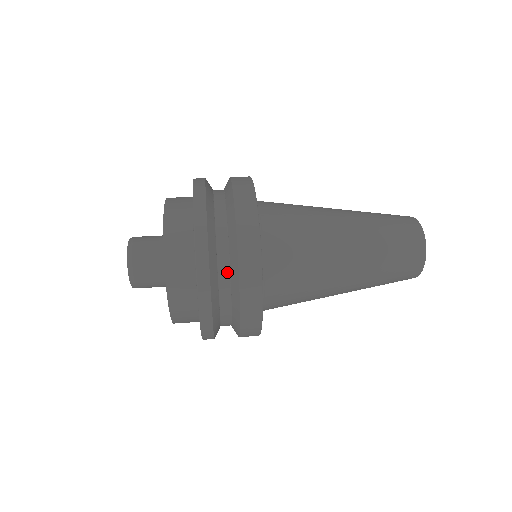
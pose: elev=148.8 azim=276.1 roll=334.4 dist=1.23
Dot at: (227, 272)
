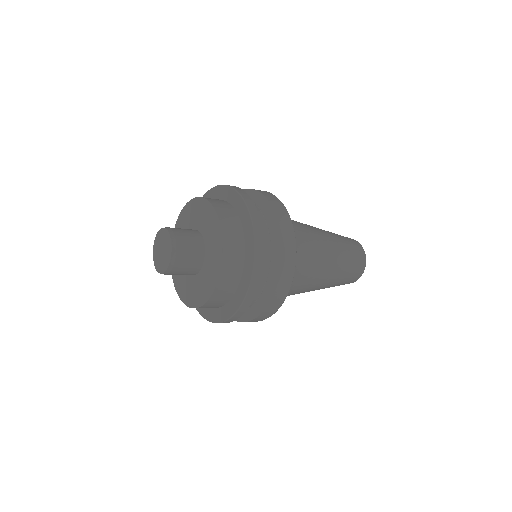
Dot at: (268, 242)
